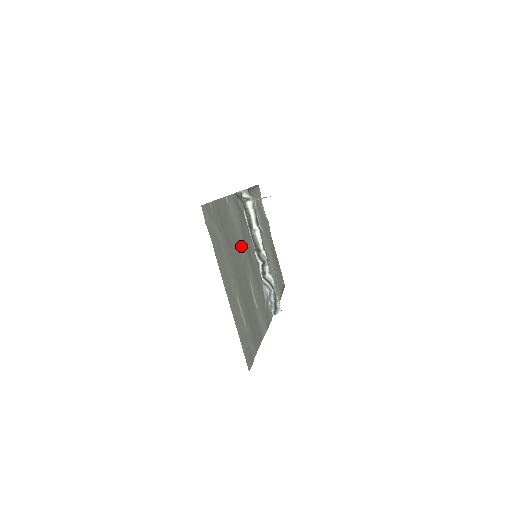
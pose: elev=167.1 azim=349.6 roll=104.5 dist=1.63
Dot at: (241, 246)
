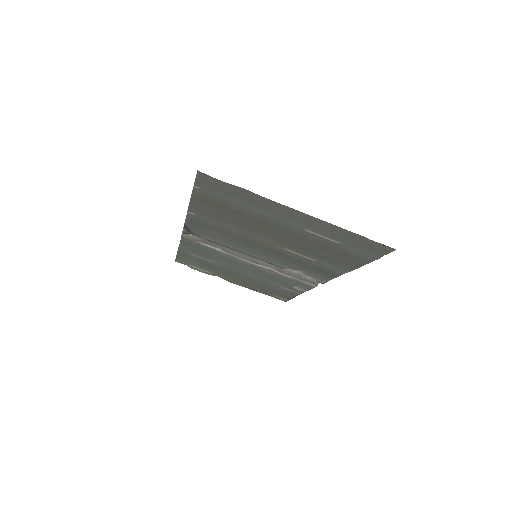
Dot at: (245, 233)
